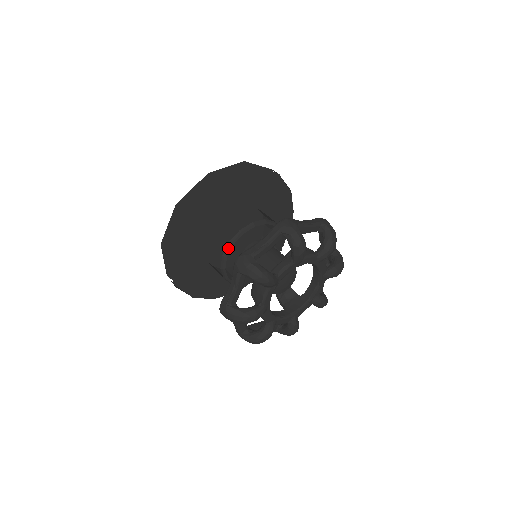
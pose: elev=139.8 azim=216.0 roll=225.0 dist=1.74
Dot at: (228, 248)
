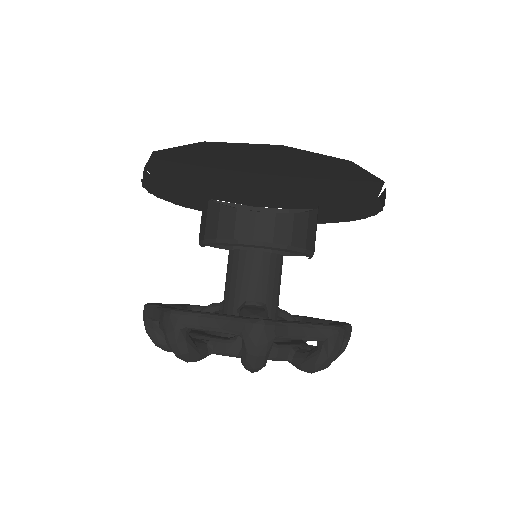
Dot at: occluded
